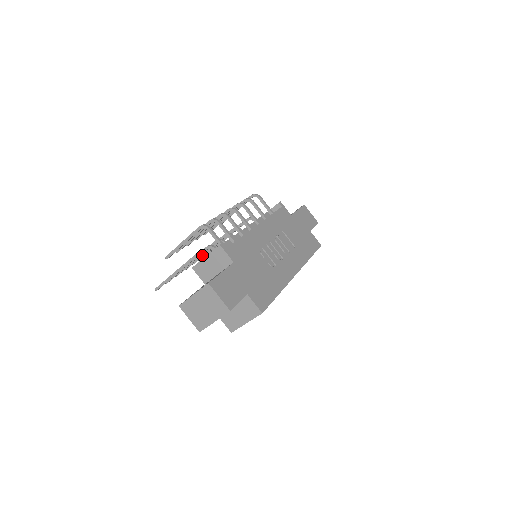
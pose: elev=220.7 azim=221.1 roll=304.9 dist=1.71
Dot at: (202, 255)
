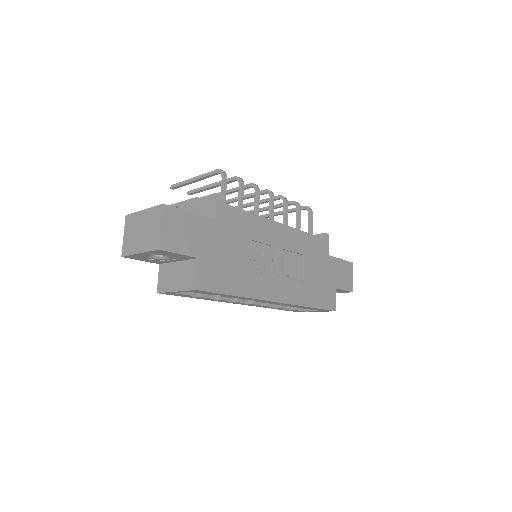
Dot at: occluded
